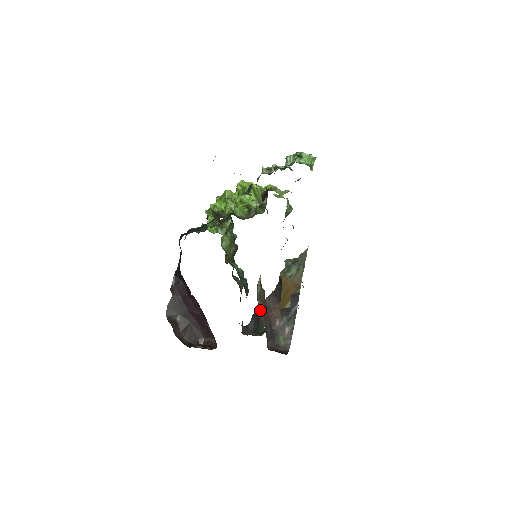
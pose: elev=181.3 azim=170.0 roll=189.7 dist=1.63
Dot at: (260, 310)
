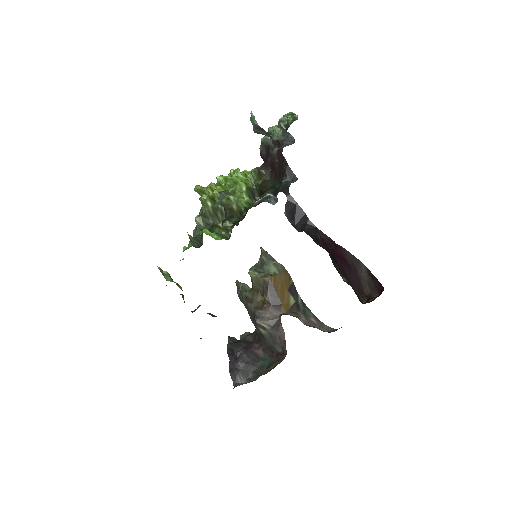
Dot at: occluded
